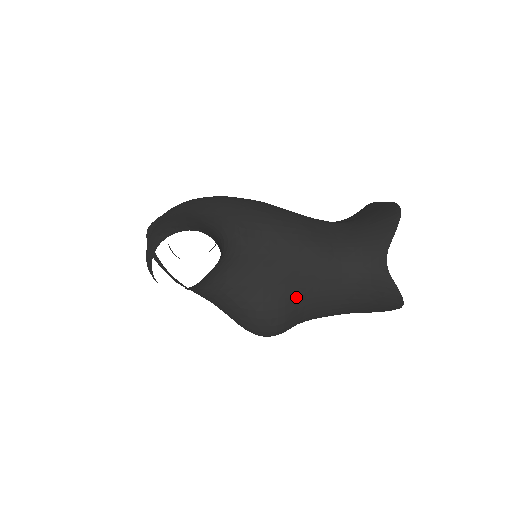
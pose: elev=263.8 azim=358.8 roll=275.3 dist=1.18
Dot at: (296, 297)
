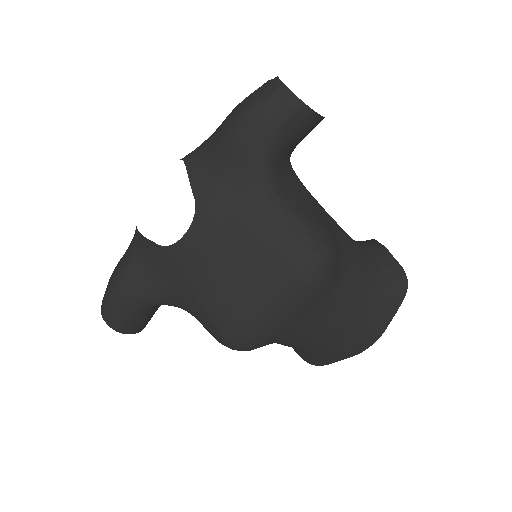
Dot at: (336, 240)
